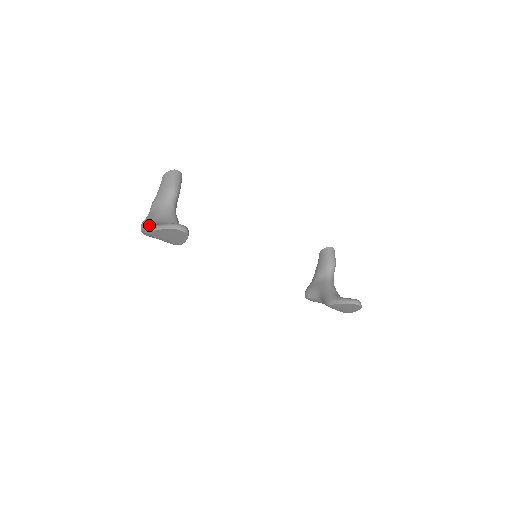
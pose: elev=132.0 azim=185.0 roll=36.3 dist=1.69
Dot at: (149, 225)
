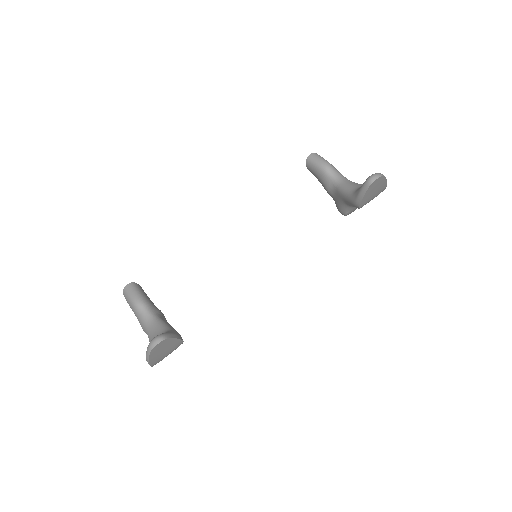
Dot at: occluded
